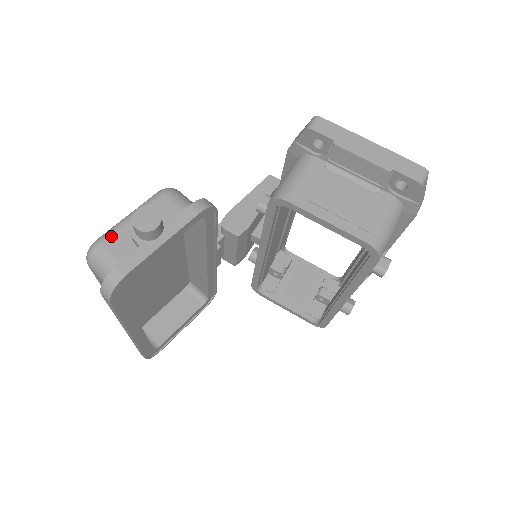
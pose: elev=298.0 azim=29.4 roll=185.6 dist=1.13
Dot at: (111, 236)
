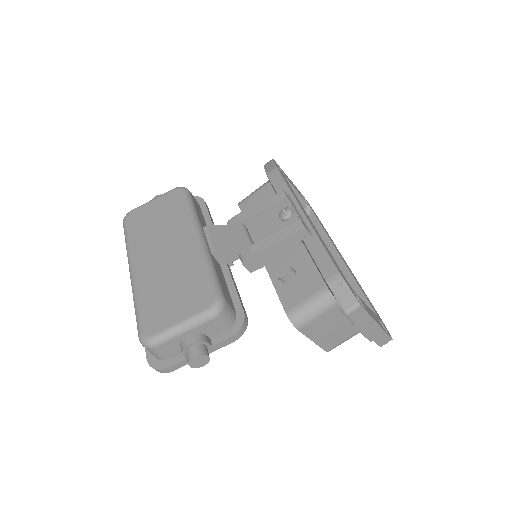
Dot at: (165, 343)
